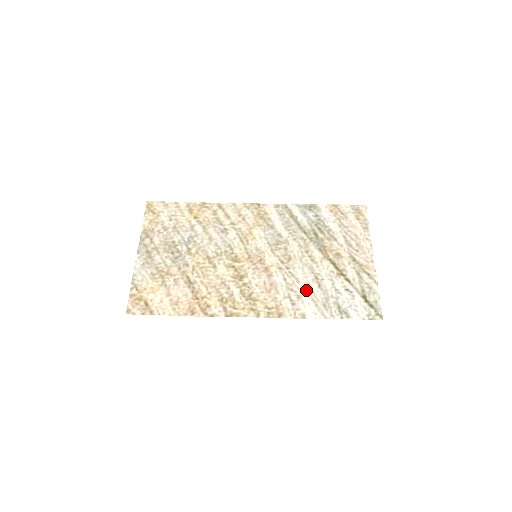
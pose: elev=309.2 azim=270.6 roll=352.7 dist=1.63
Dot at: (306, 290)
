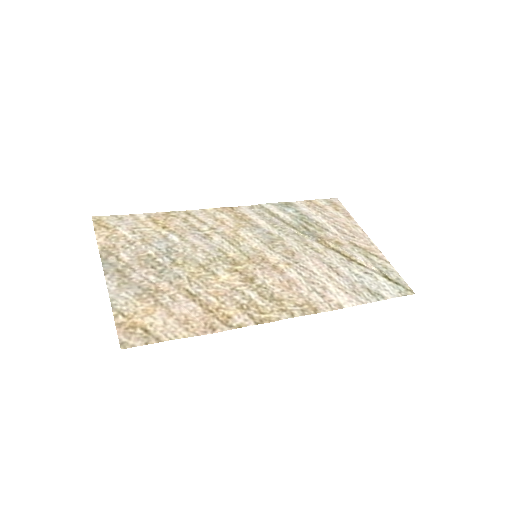
Dot at: (327, 280)
